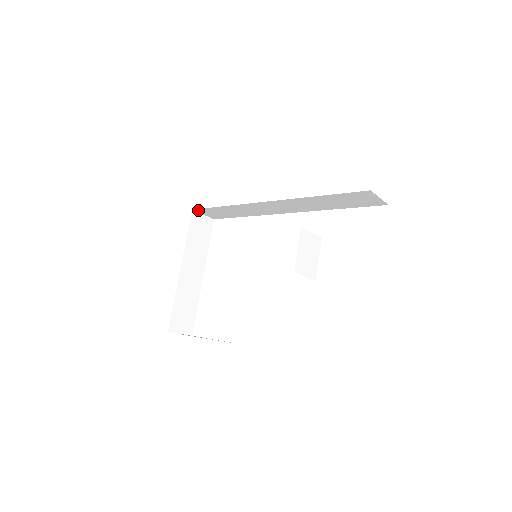
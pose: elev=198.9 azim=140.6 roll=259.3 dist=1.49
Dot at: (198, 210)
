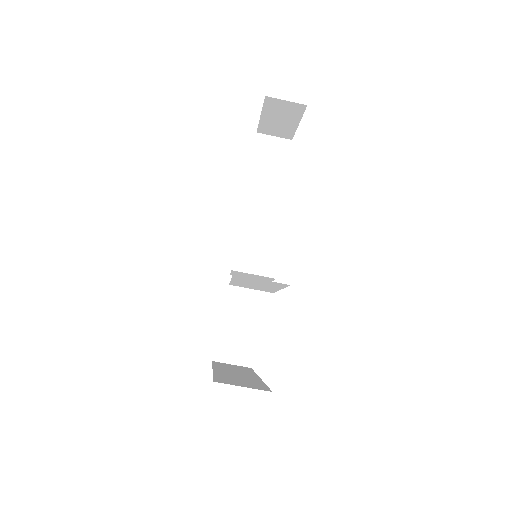
Dot at: (218, 355)
